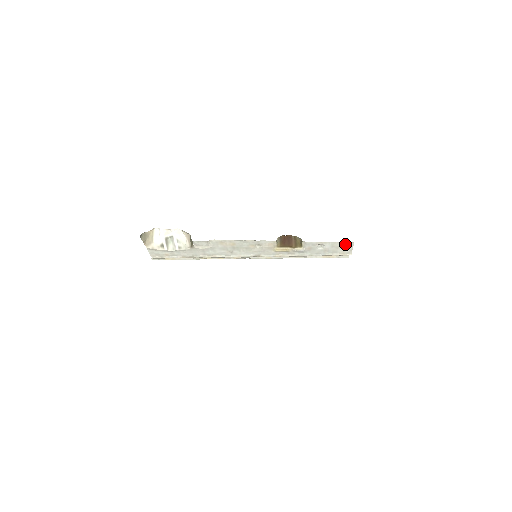
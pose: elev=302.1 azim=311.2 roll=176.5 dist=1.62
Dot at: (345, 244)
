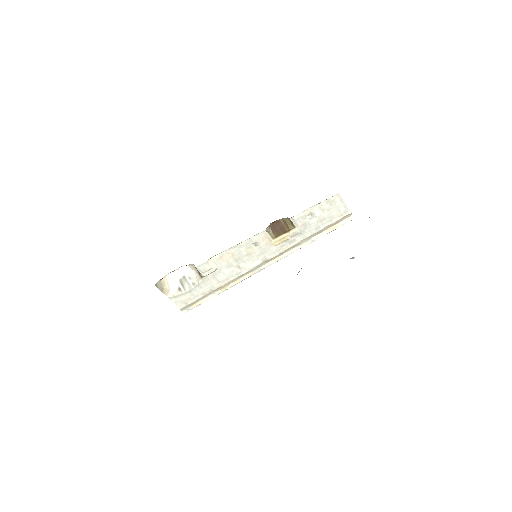
Dot at: (332, 201)
